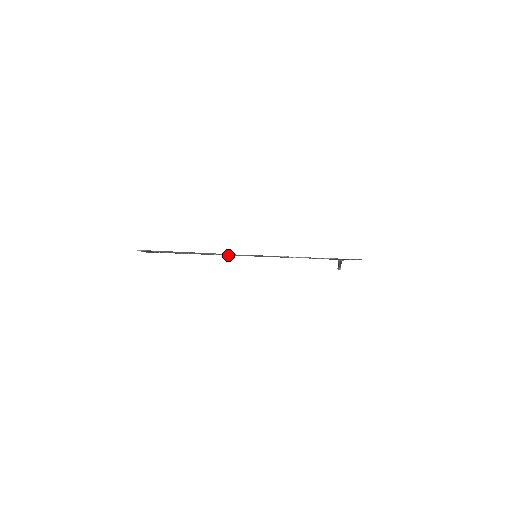
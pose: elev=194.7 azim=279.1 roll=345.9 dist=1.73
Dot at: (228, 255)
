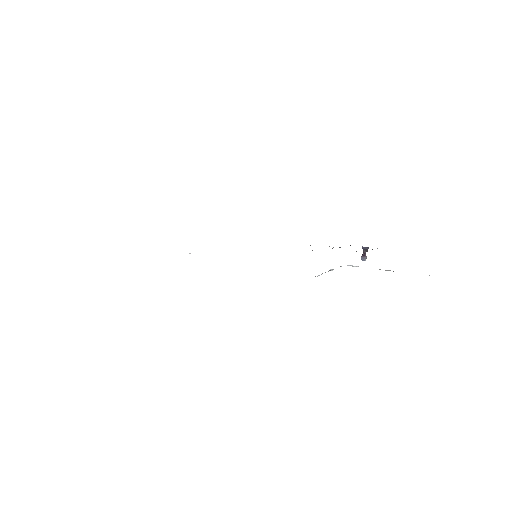
Dot at: occluded
